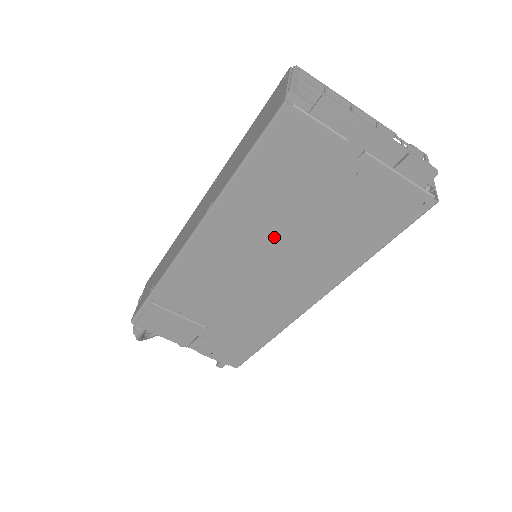
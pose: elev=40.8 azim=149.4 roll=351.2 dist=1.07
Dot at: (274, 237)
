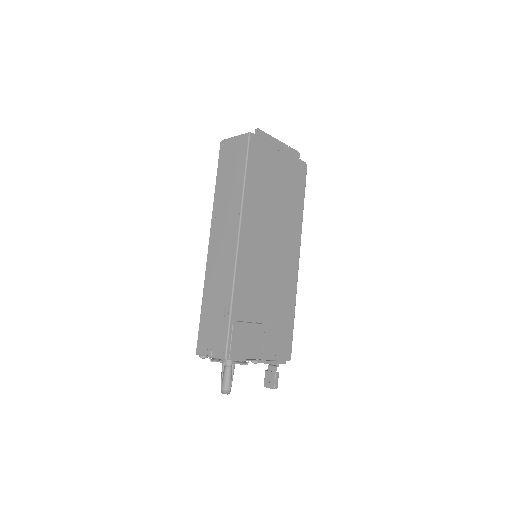
Dot at: (270, 215)
